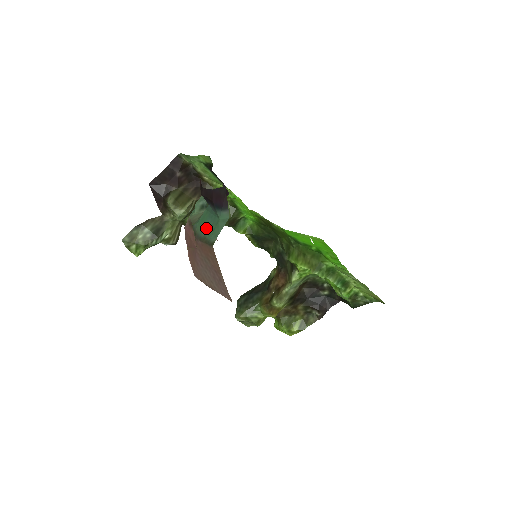
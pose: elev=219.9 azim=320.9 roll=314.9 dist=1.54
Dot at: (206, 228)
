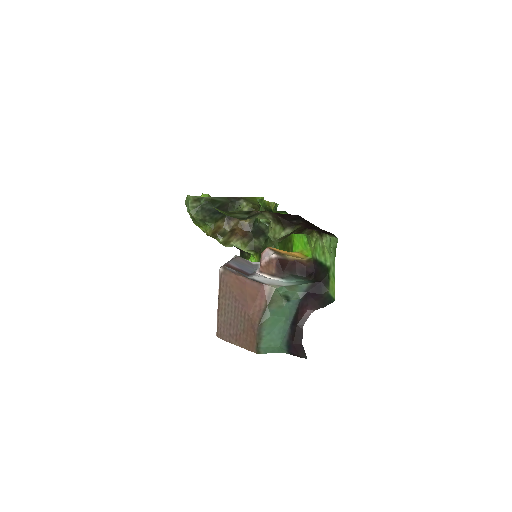
Dot at: (269, 334)
